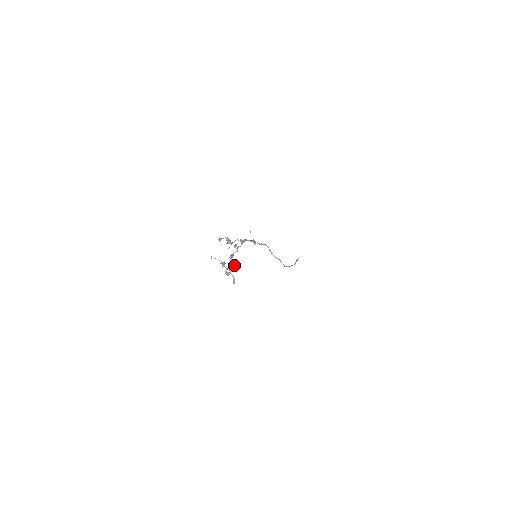
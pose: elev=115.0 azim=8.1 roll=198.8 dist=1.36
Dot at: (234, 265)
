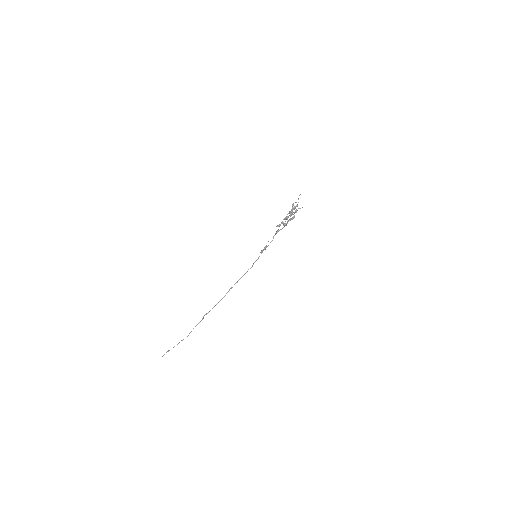
Dot at: (290, 219)
